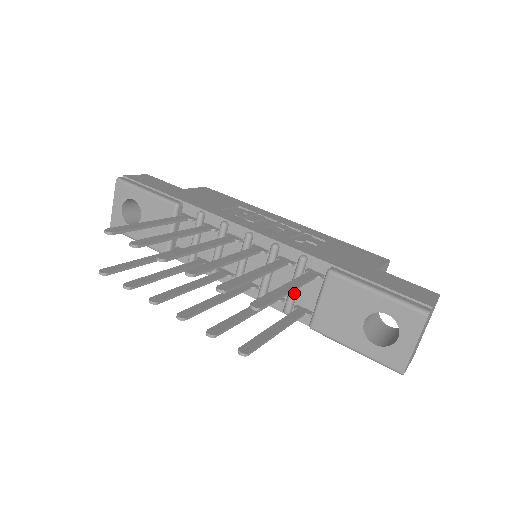
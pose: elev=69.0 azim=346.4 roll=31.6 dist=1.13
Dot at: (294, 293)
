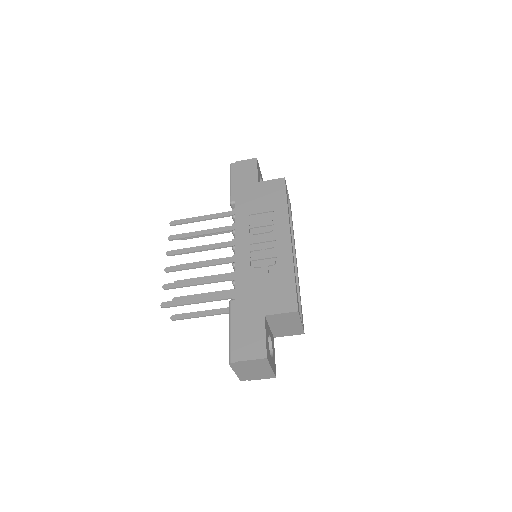
Dot at: occluded
